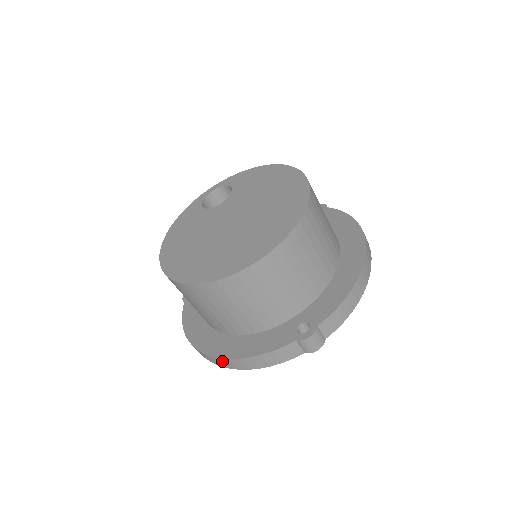
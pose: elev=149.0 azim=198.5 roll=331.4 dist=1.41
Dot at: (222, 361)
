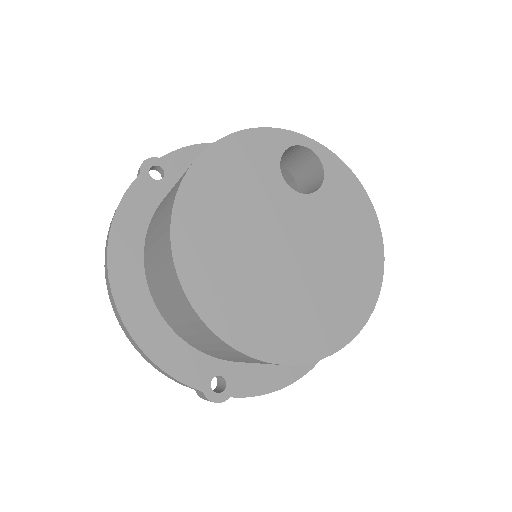
Dot at: (122, 323)
